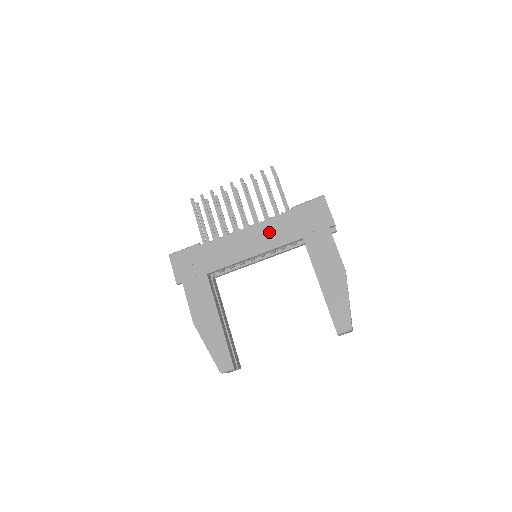
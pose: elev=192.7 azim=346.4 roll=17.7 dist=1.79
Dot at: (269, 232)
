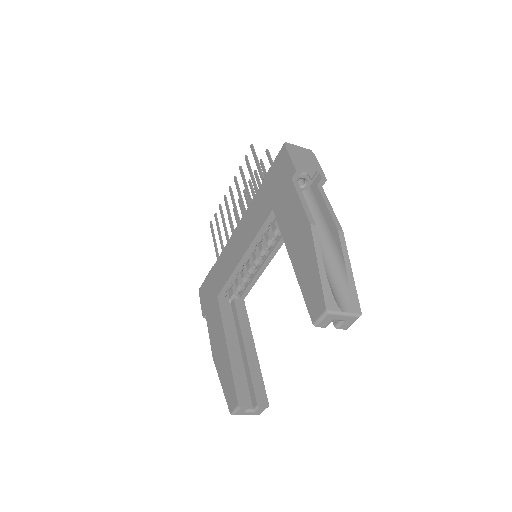
Dot at: (250, 221)
